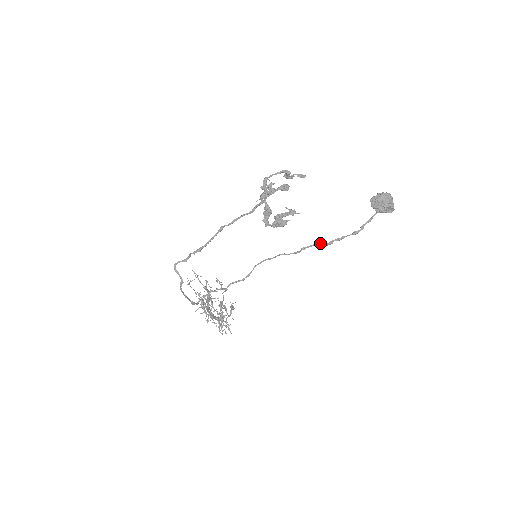
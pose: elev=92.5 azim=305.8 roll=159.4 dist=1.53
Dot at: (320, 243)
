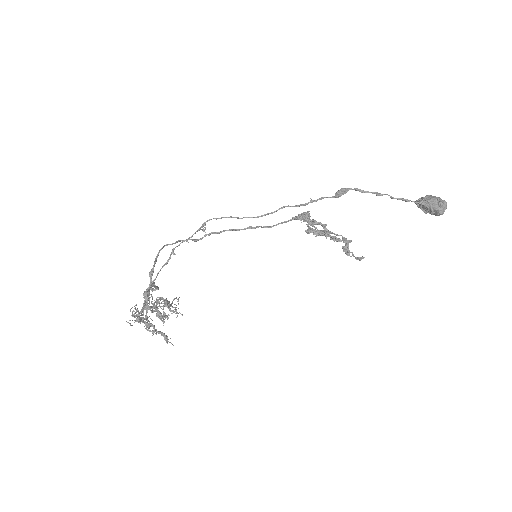
Dot at: (334, 196)
